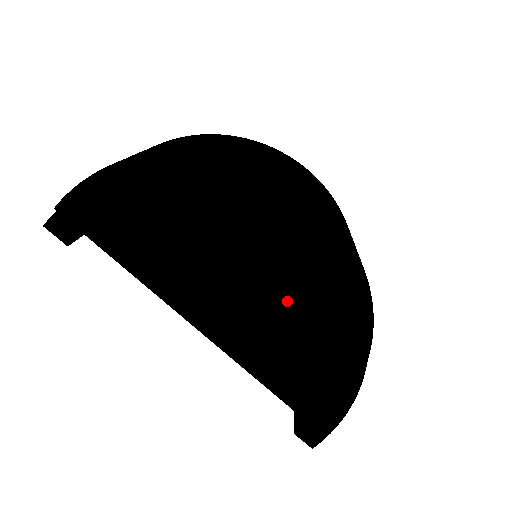
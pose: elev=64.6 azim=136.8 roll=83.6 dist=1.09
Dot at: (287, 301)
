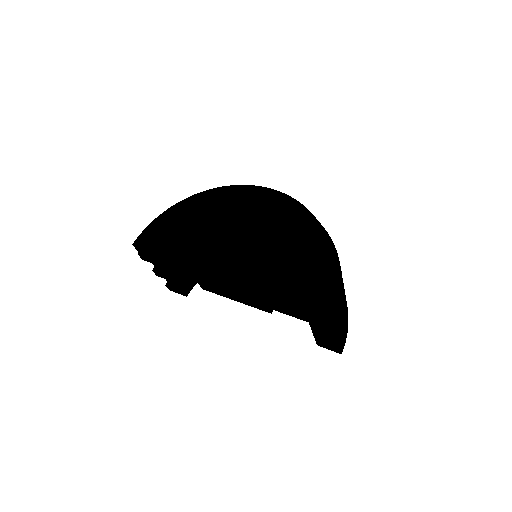
Dot at: (273, 245)
